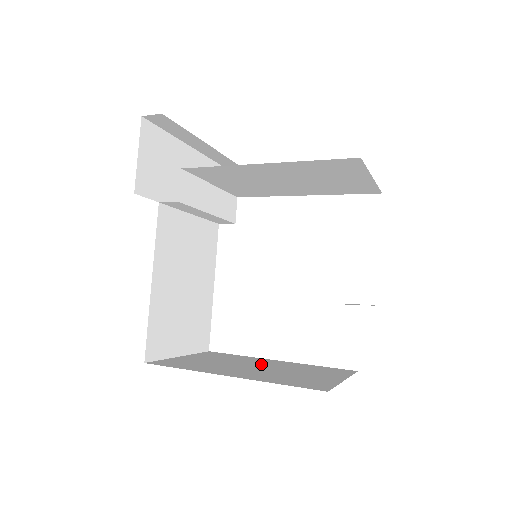
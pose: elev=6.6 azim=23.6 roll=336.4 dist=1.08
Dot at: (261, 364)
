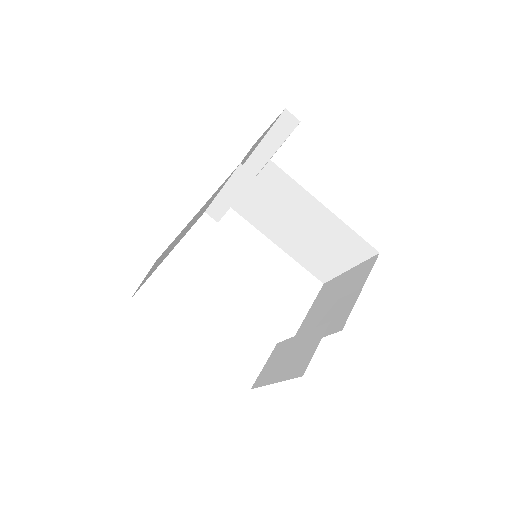
Dot at: occluded
